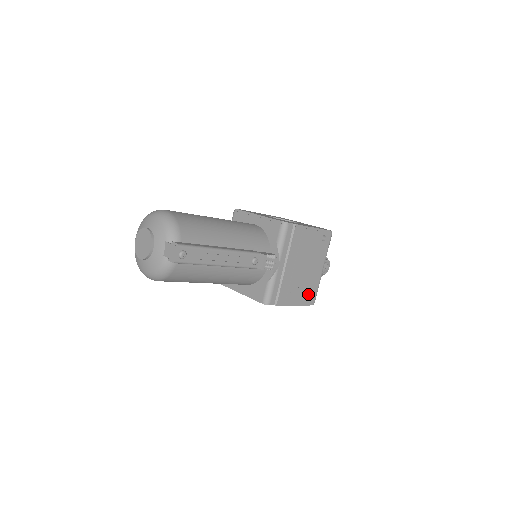
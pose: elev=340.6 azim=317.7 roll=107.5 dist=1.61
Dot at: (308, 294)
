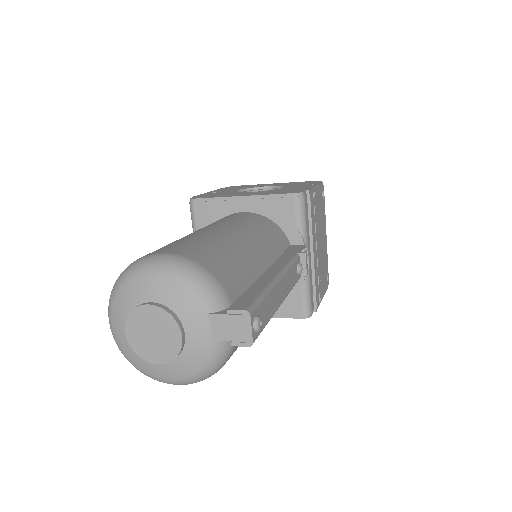
Dot at: (326, 274)
